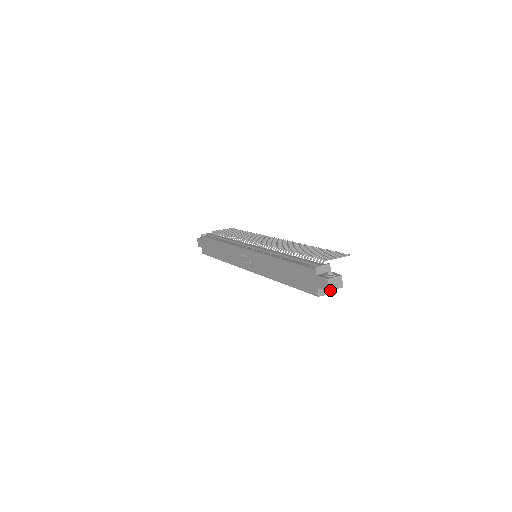
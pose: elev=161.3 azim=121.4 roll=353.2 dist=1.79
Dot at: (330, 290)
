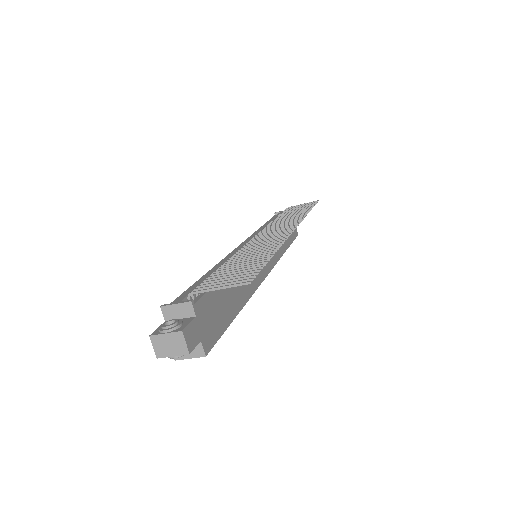
Dot at: (162, 356)
